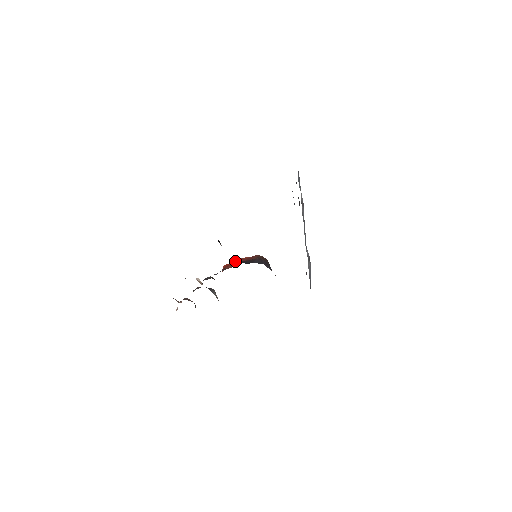
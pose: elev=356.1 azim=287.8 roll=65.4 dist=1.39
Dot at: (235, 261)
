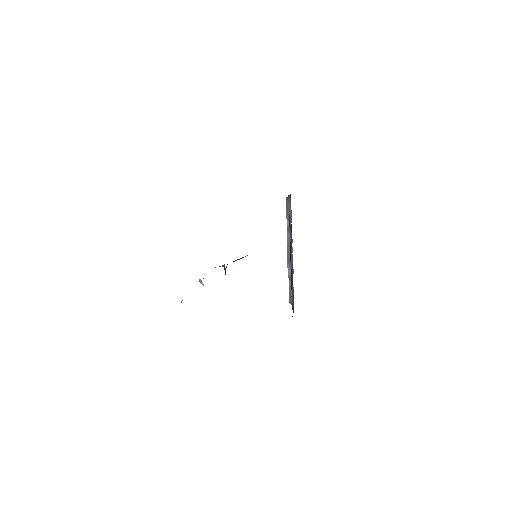
Dot at: occluded
